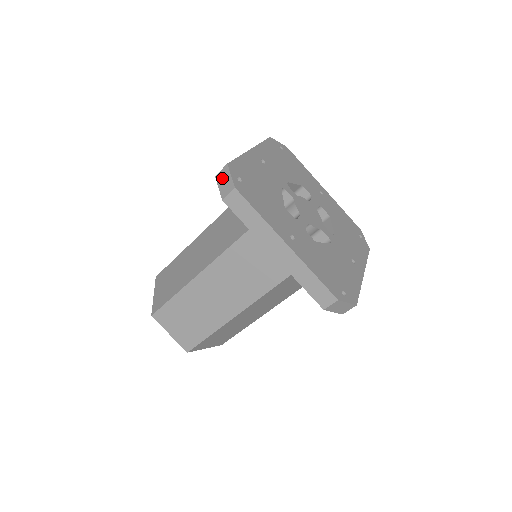
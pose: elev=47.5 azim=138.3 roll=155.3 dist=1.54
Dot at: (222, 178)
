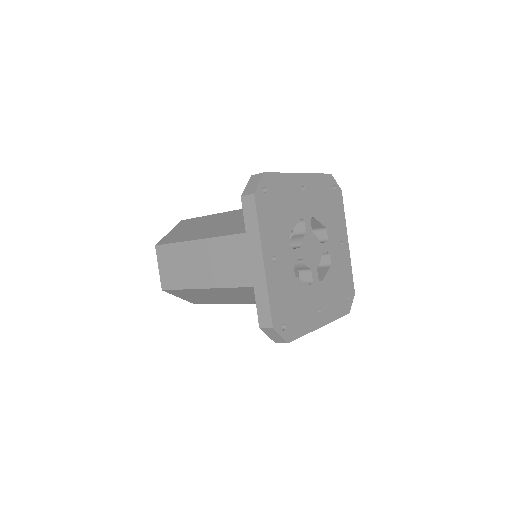
Dot at: (253, 180)
